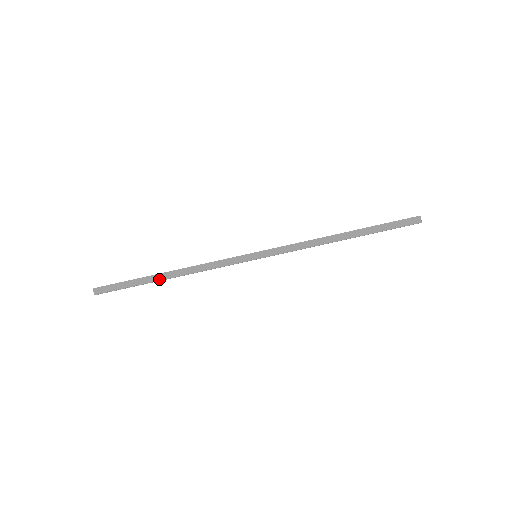
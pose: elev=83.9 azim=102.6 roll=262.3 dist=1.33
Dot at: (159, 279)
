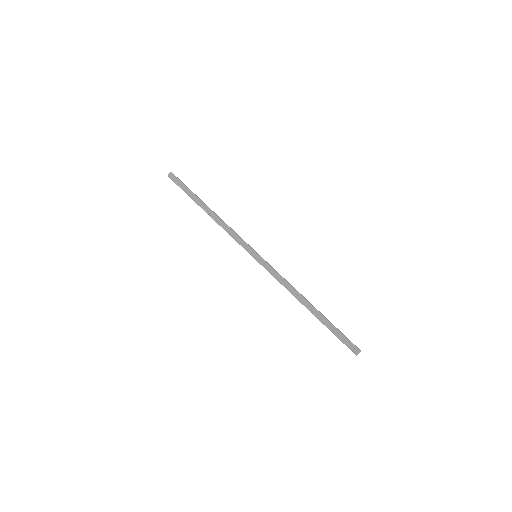
Dot at: (201, 206)
